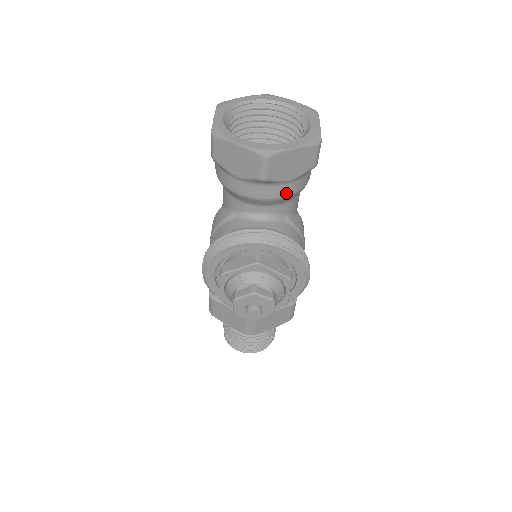
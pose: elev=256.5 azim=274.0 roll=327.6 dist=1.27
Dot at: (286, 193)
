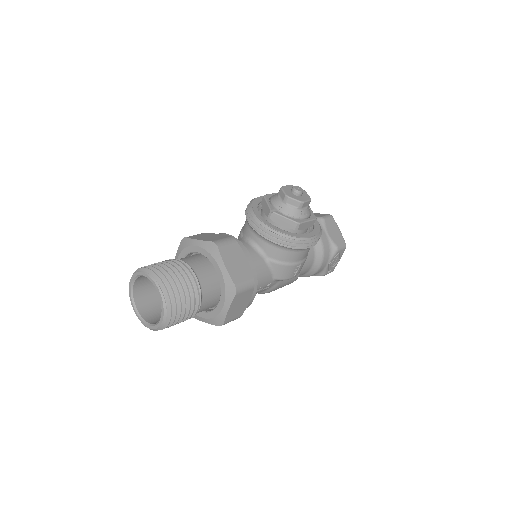
Dot at: (321, 235)
